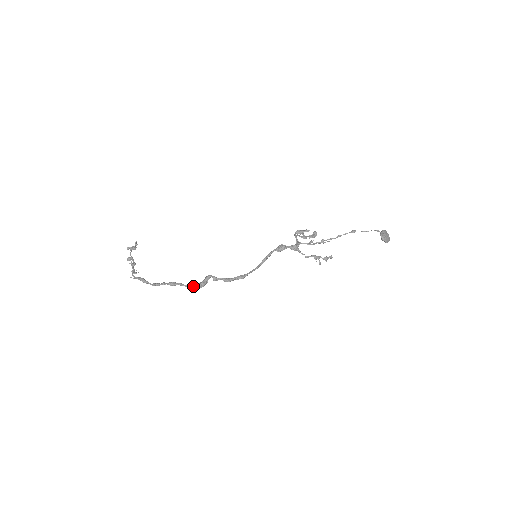
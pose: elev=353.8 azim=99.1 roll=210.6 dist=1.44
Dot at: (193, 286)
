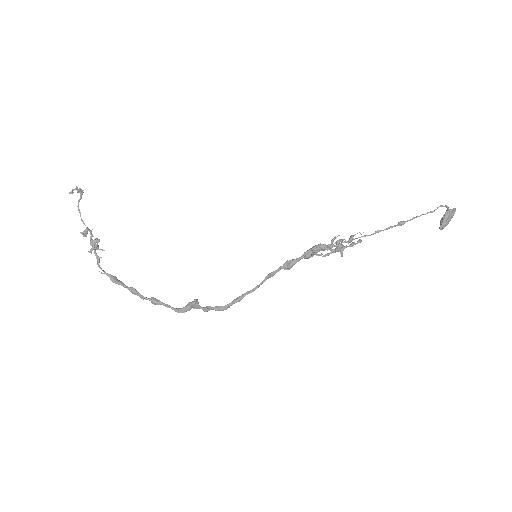
Dot at: occluded
